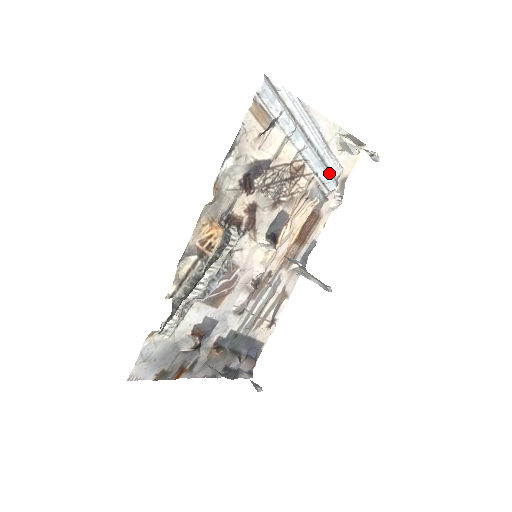
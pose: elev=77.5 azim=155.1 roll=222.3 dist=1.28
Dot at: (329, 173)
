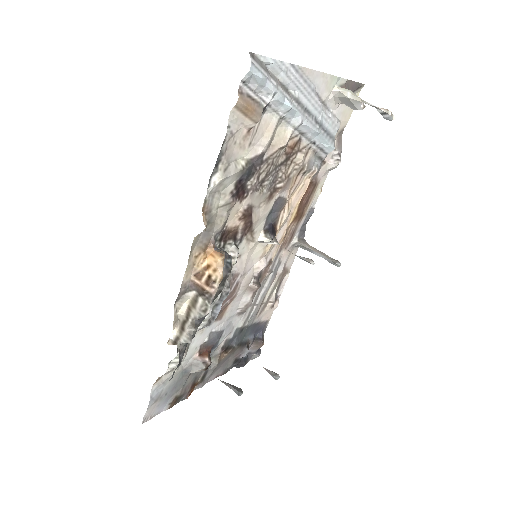
Dot at: (327, 136)
